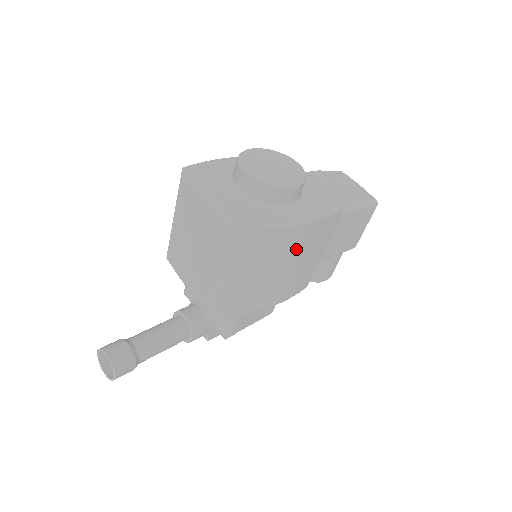
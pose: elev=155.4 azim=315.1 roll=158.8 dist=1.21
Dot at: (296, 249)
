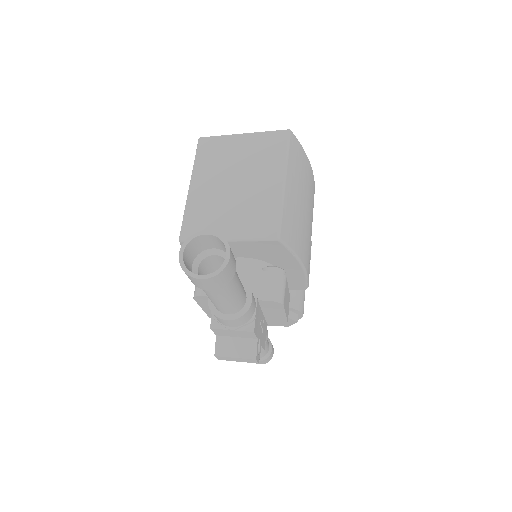
Dot at: (311, 199)
